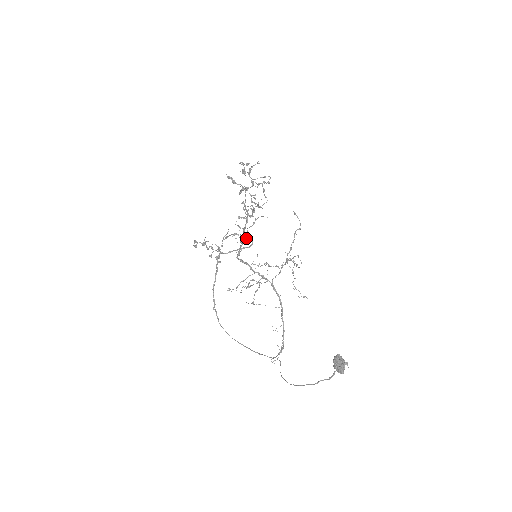
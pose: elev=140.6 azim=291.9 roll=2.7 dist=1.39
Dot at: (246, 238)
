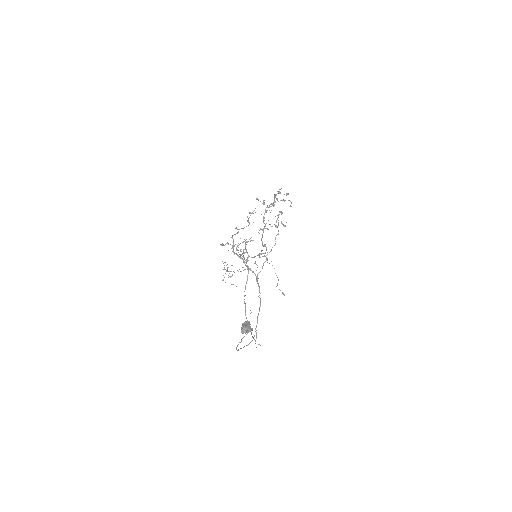
Dot at: (263, 246)
